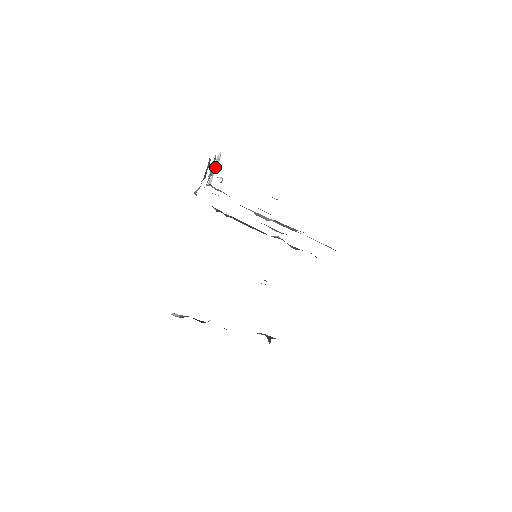
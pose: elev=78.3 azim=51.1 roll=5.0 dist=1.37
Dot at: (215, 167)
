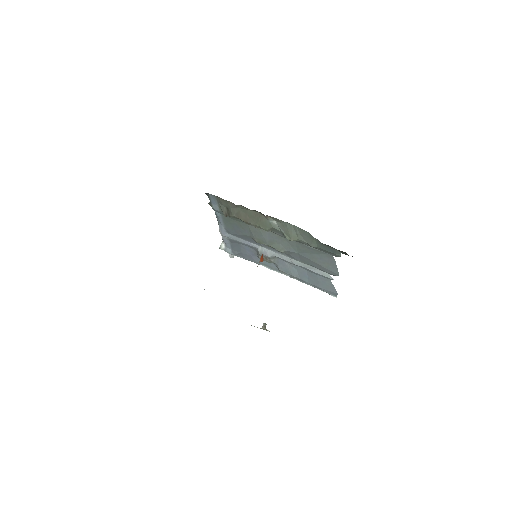
Dot at: occluded
